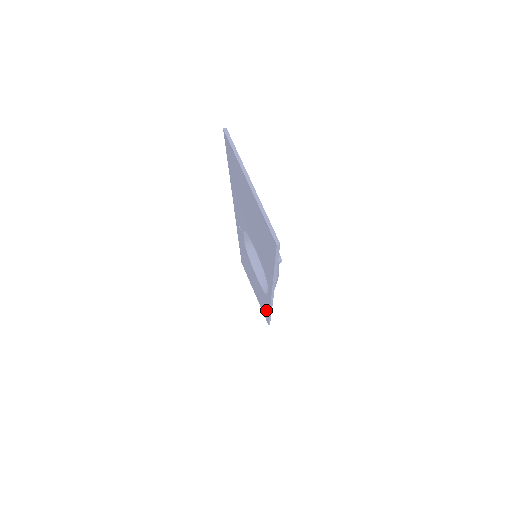
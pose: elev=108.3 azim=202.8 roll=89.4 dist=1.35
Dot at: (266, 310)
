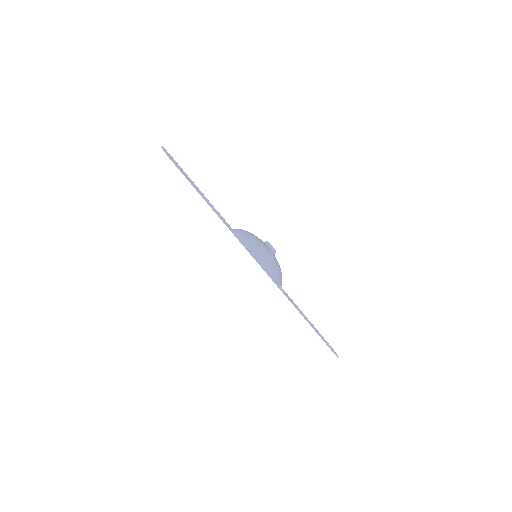
Dot at: occluded
